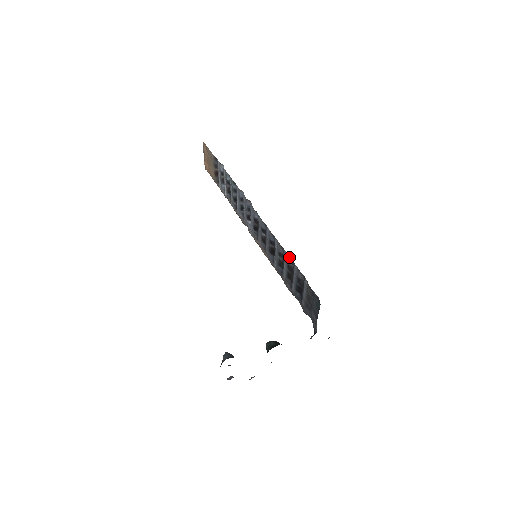
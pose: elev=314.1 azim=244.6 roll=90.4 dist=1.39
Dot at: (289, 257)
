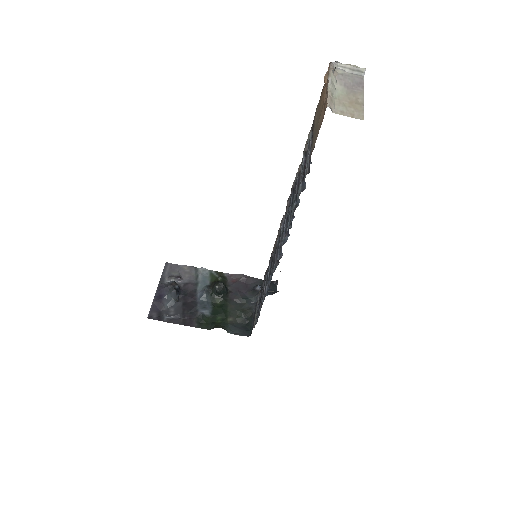
Dot at: occluded
